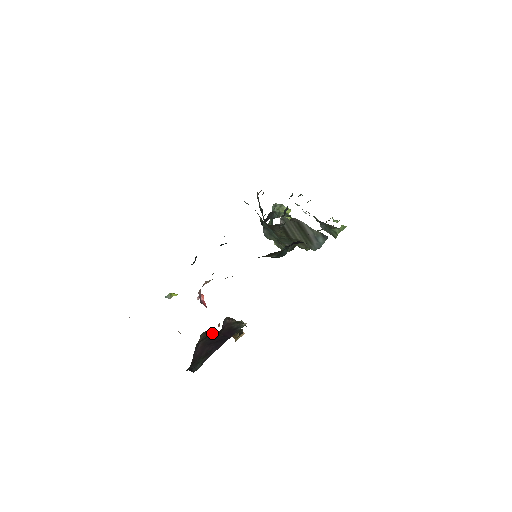
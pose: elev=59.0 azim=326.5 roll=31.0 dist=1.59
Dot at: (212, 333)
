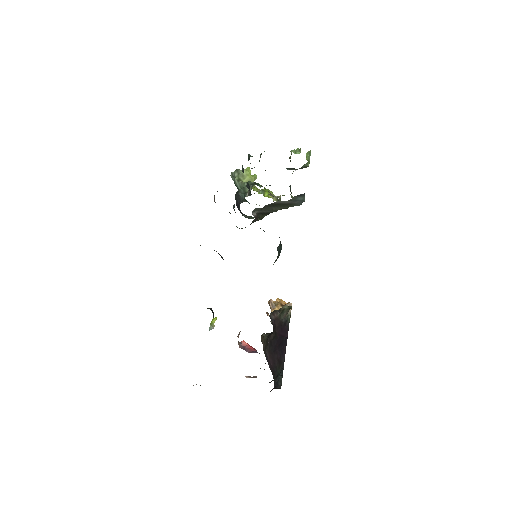
Dot at: (269, 337)
